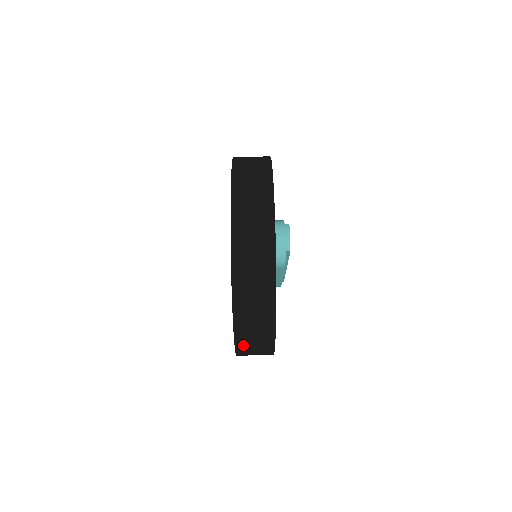
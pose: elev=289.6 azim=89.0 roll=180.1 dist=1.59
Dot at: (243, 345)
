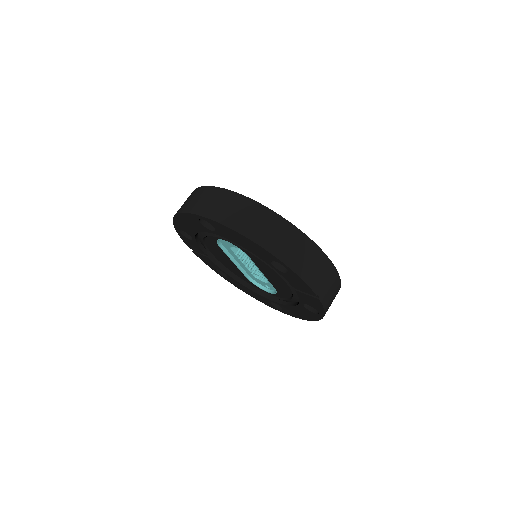
Dot at: (307, 274)
